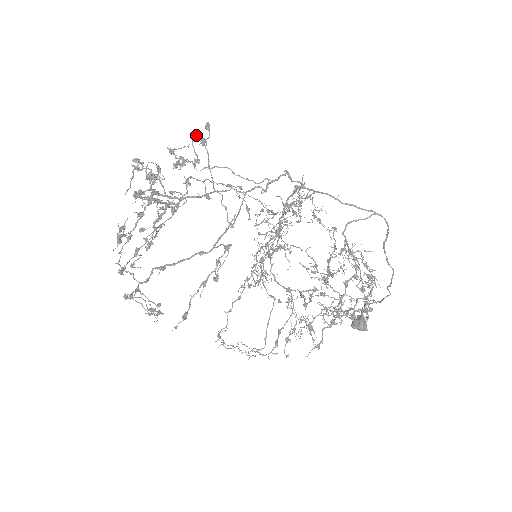
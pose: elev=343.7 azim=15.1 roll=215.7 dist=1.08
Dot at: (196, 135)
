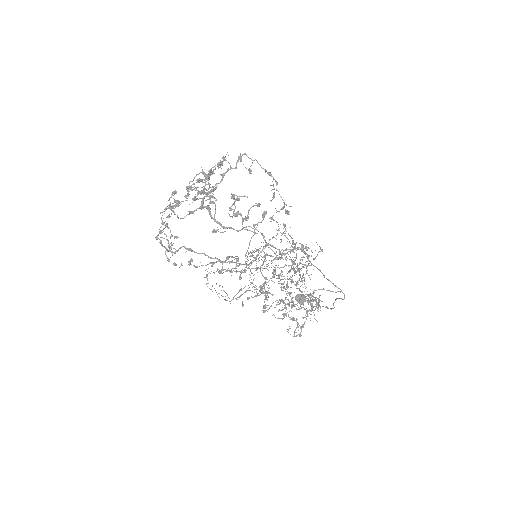
Dot at: (255, 205)
